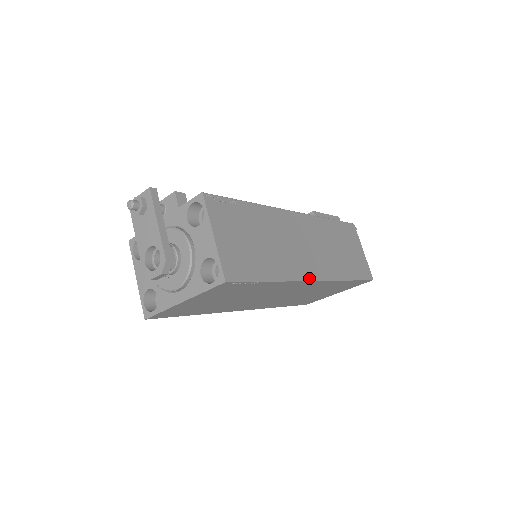
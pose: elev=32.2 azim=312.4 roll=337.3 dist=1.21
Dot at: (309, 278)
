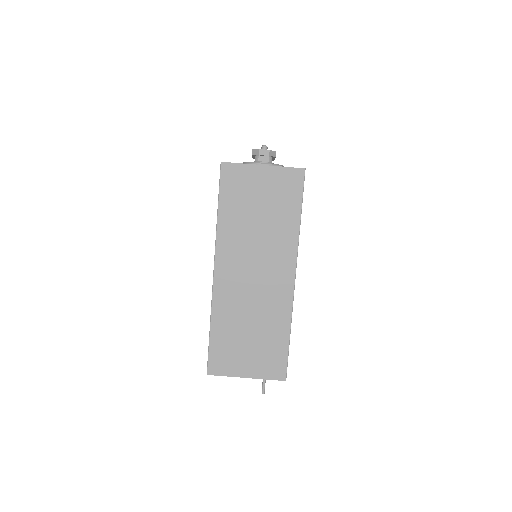
Dot at: (296, 267)
